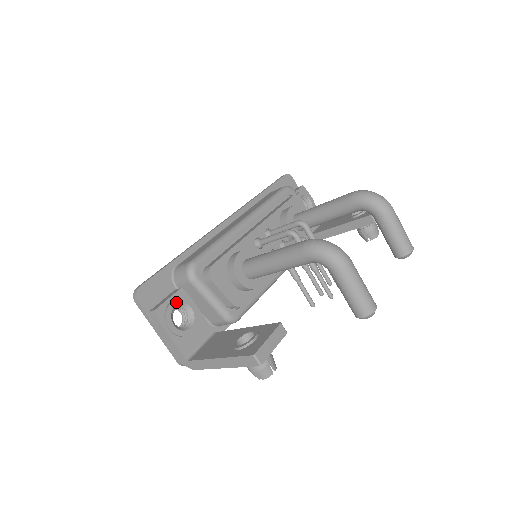
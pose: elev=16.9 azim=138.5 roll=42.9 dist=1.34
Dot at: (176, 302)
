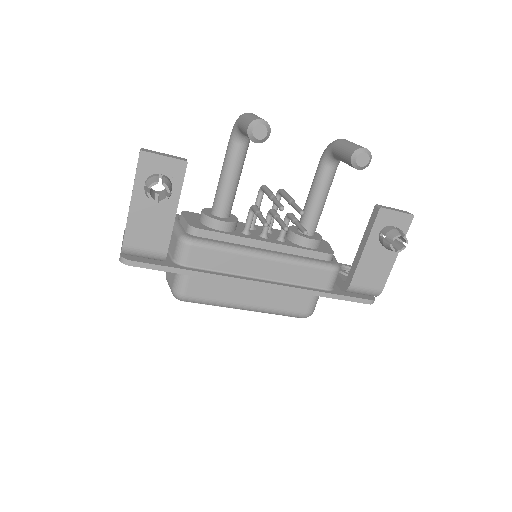
Dot at: occluded
